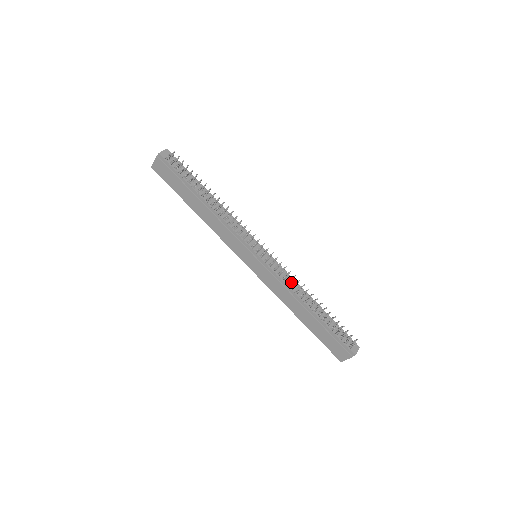
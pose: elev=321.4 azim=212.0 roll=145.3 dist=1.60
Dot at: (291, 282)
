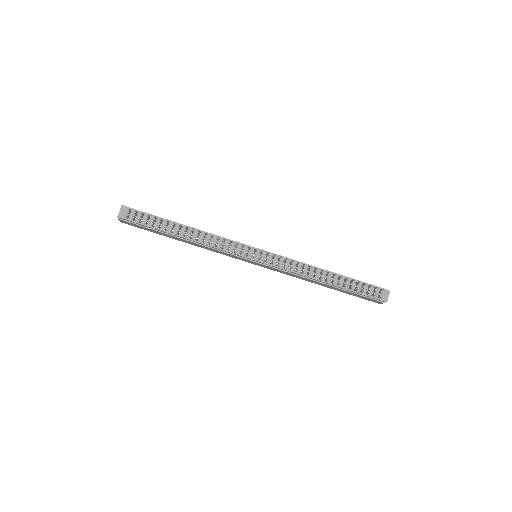
Dot at: (298, 267)
